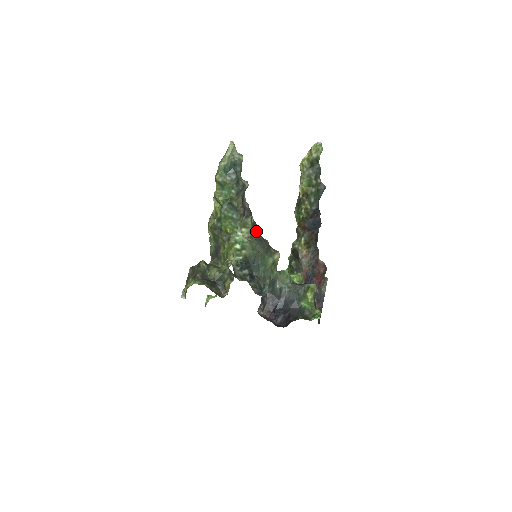
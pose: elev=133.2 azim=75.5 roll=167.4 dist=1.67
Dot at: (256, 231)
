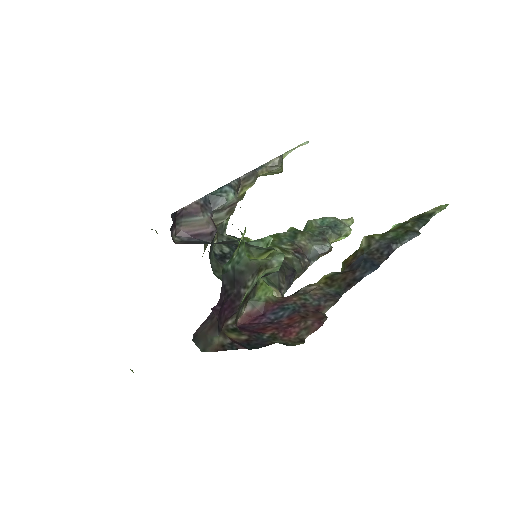
Dot at: (287, 267)
